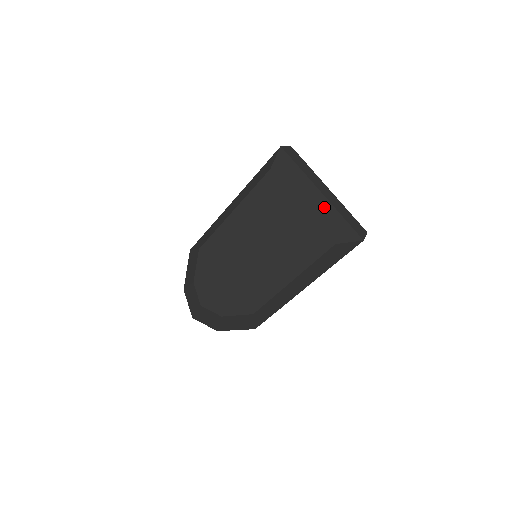
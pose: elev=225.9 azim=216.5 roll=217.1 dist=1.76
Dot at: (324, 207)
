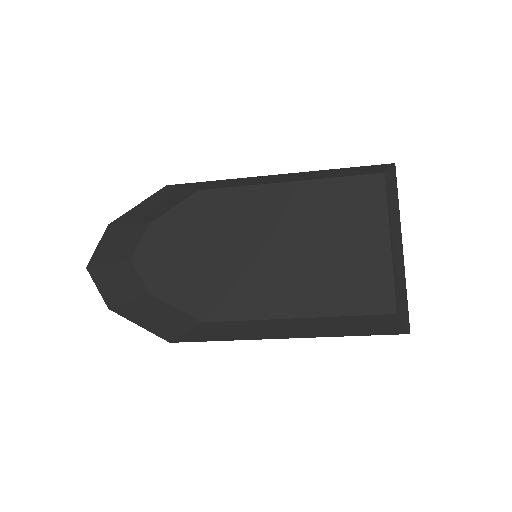
Dot at: (401, 263)
